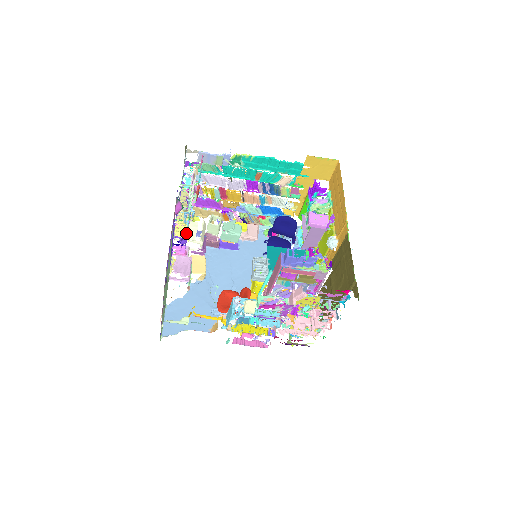
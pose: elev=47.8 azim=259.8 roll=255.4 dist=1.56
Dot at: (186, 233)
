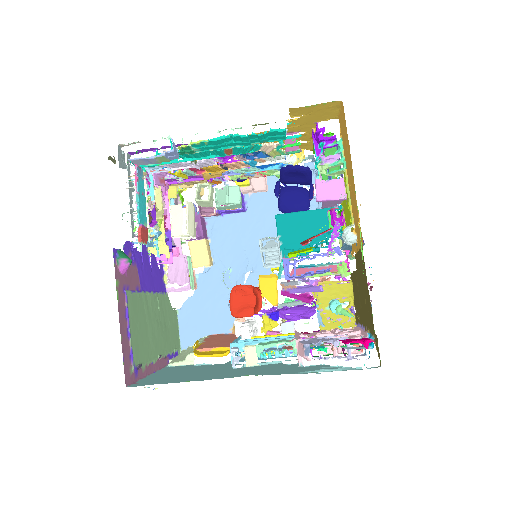
Dot at: (163, 246)
